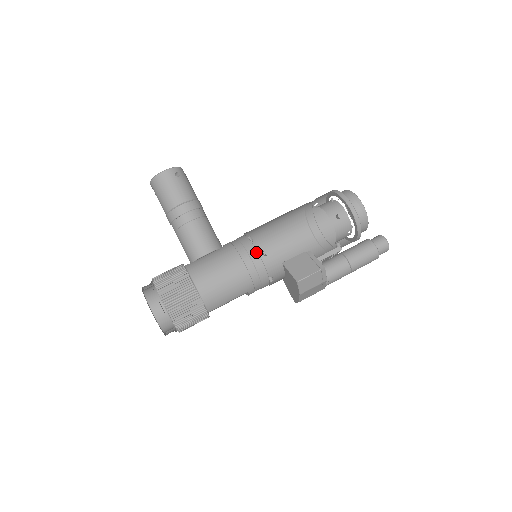
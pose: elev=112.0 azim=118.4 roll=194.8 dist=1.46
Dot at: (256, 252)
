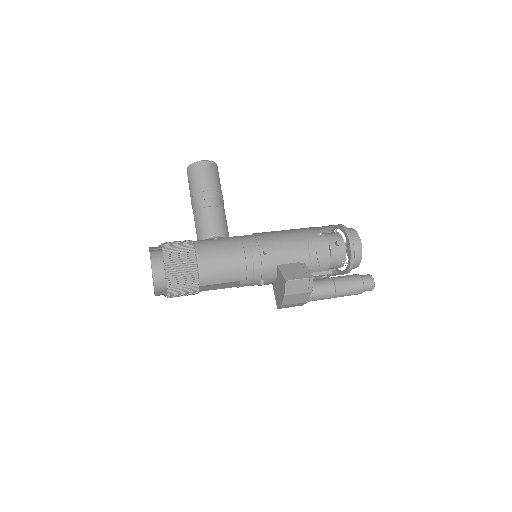
Dot at: (258, 248)
